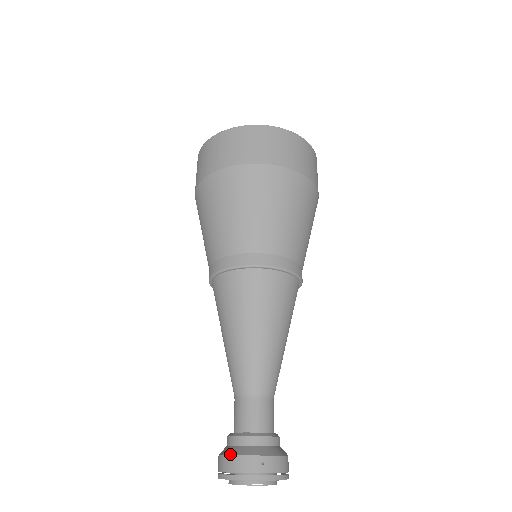
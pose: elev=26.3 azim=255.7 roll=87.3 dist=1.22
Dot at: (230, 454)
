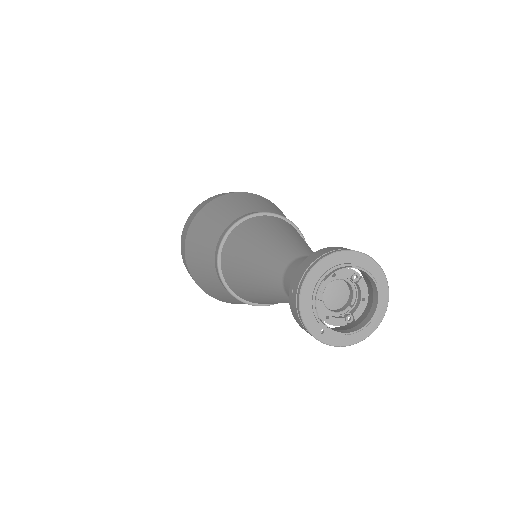
Dot at: (322, 249)
